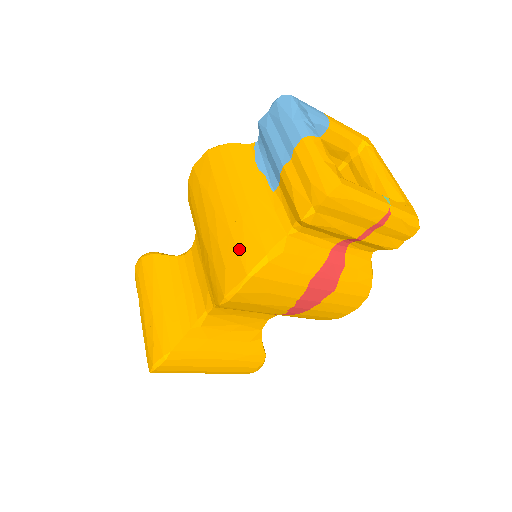
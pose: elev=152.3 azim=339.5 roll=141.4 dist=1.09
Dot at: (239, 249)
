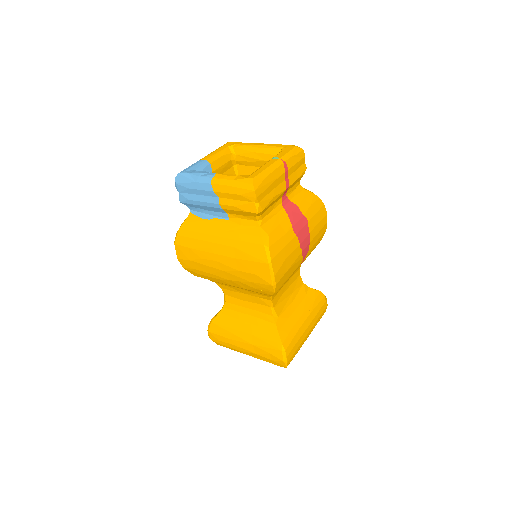
Dot at: (250, 260)
